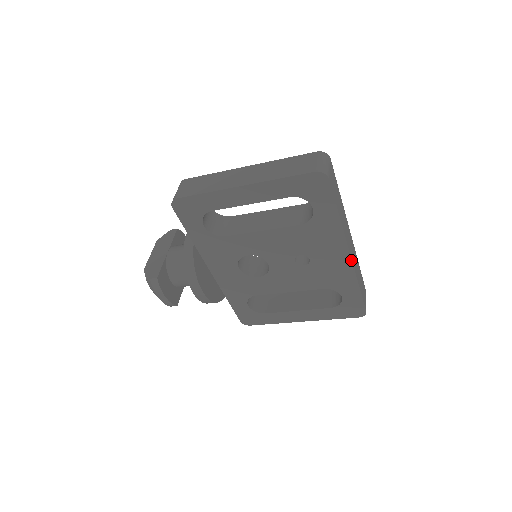
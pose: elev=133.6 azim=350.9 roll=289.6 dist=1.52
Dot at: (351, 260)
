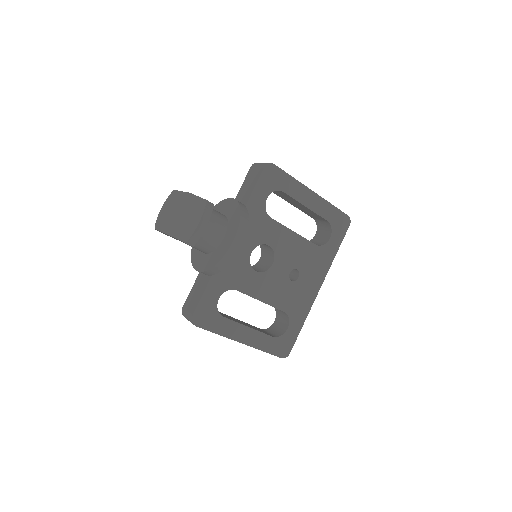
Dot at: (317, 294)
